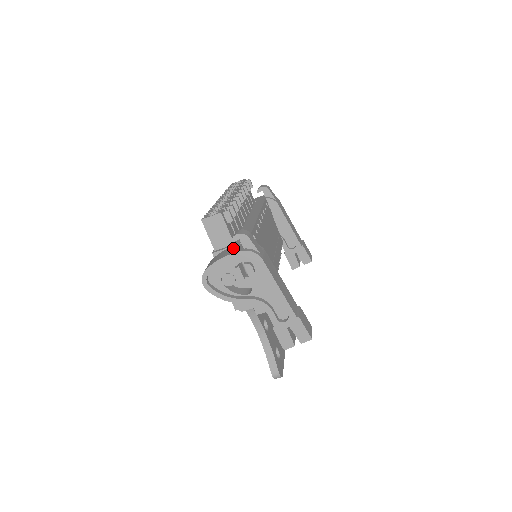
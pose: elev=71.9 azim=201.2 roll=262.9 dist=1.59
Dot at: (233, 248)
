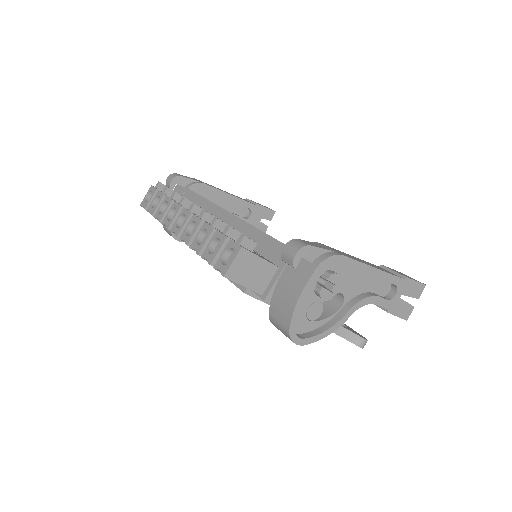
Dot at: (291, 273)
